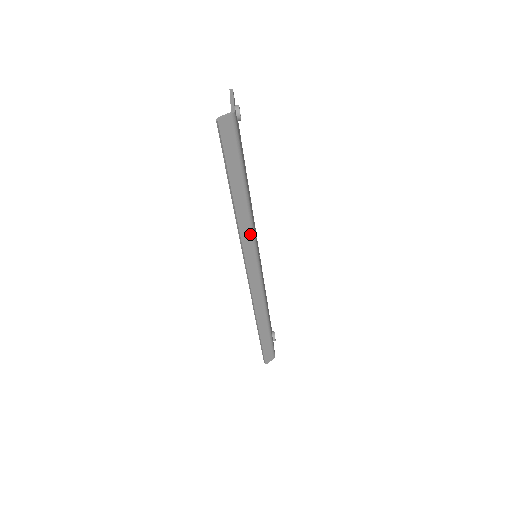
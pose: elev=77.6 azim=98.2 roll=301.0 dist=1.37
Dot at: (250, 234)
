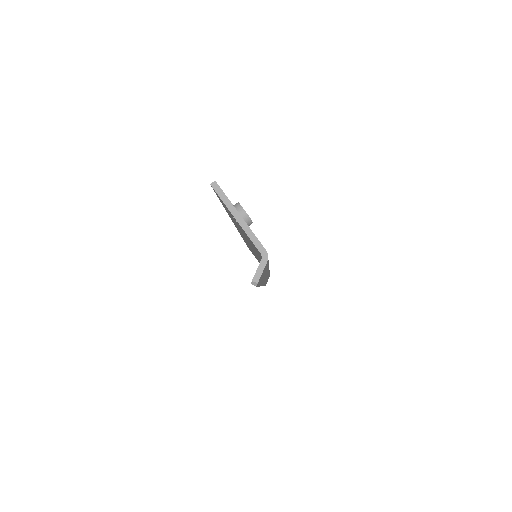
Dot at: (267, 273)
